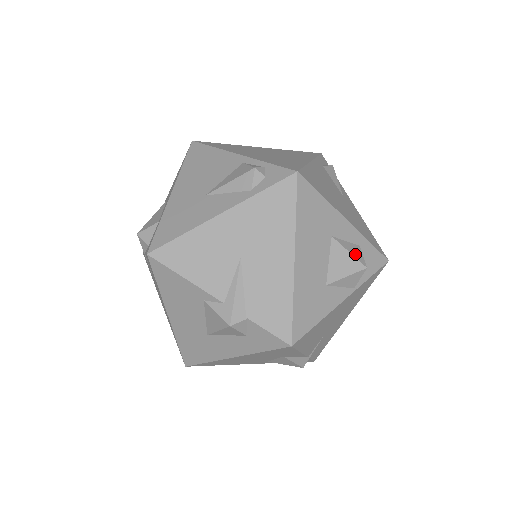
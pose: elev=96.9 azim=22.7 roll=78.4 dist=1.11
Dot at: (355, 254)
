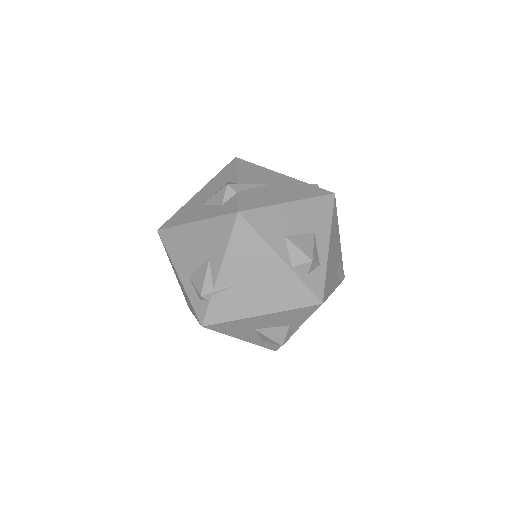
Dot at: (315, 253)
